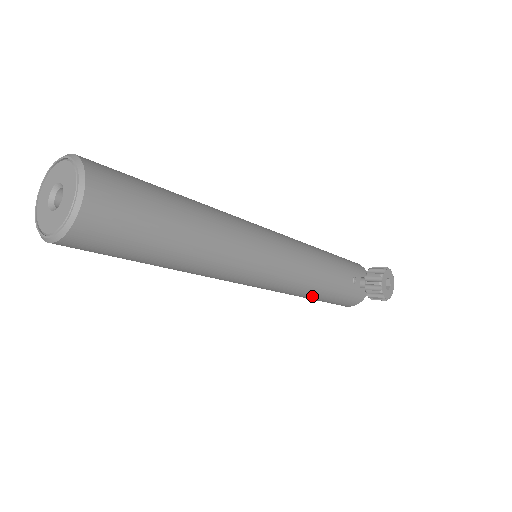
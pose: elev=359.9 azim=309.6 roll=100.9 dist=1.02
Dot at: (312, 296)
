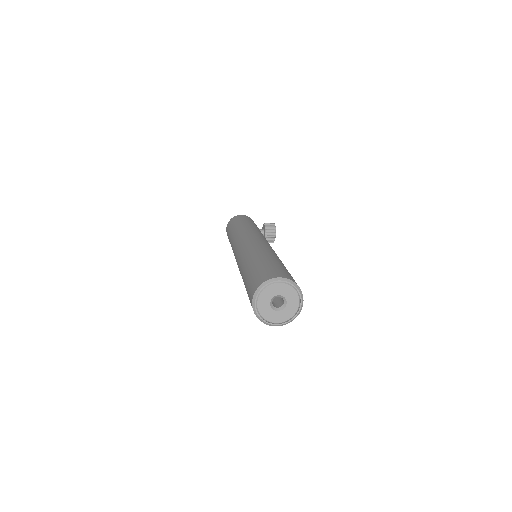
Dot at: occluded
